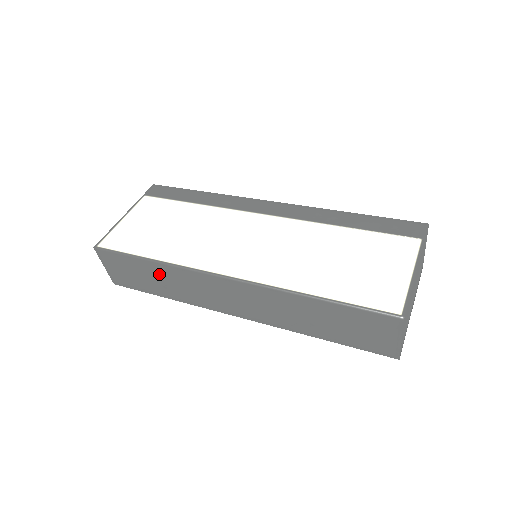
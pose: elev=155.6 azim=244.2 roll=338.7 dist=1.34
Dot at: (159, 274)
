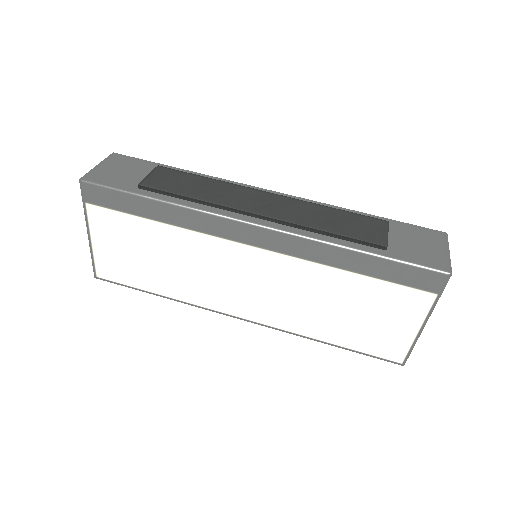
Dot at: occluded
